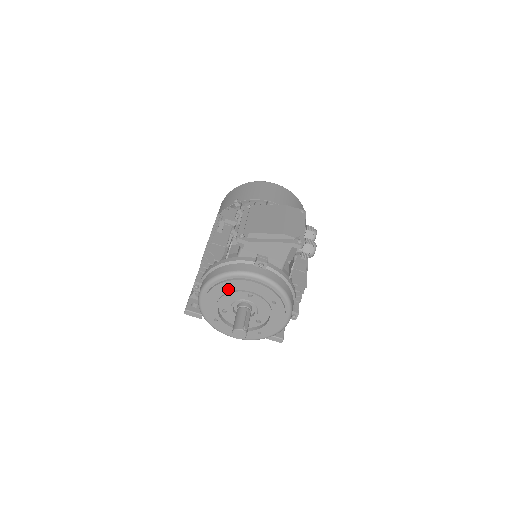
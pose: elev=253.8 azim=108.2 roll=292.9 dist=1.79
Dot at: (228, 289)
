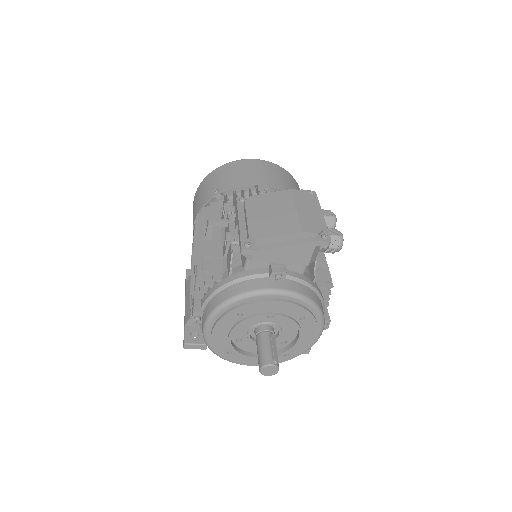
Dot at: (241, 315)
